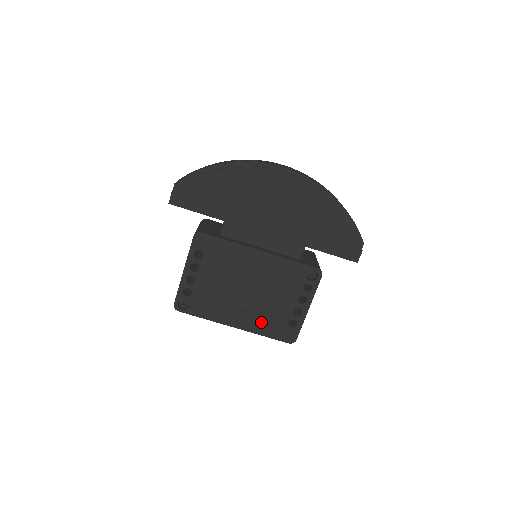
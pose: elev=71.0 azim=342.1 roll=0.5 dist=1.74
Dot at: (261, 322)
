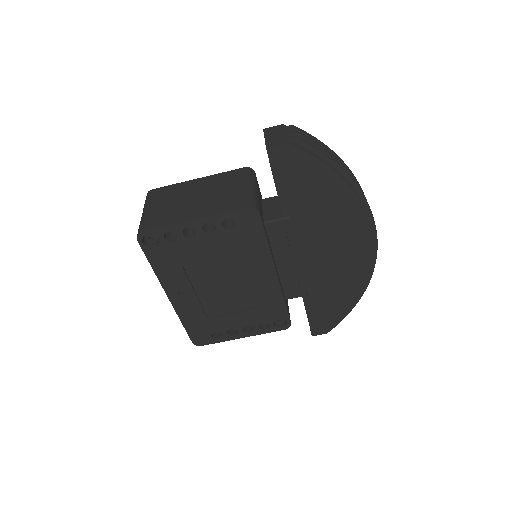
Dot at: (196, 314)
